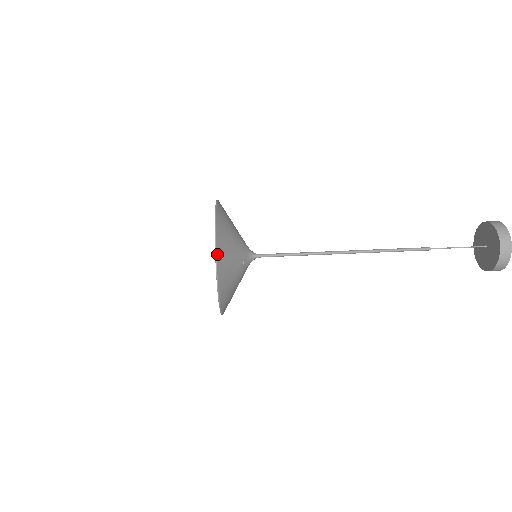
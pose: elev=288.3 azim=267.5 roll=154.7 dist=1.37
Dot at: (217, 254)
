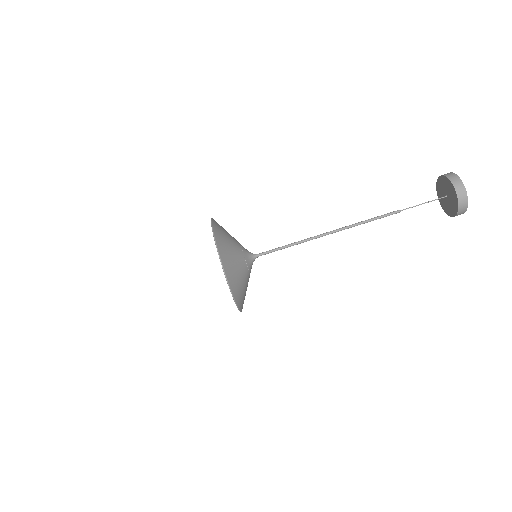
Dot at: (230, 287)
